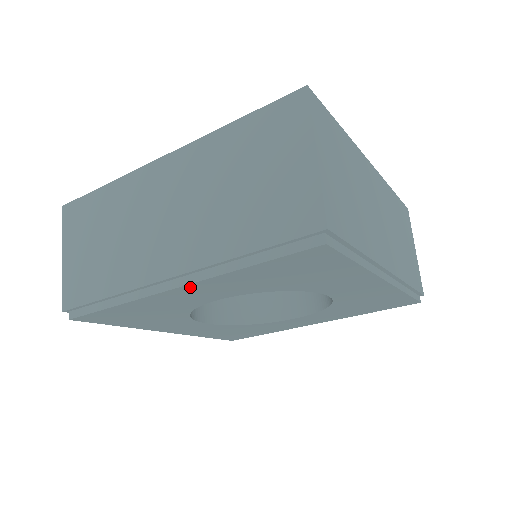
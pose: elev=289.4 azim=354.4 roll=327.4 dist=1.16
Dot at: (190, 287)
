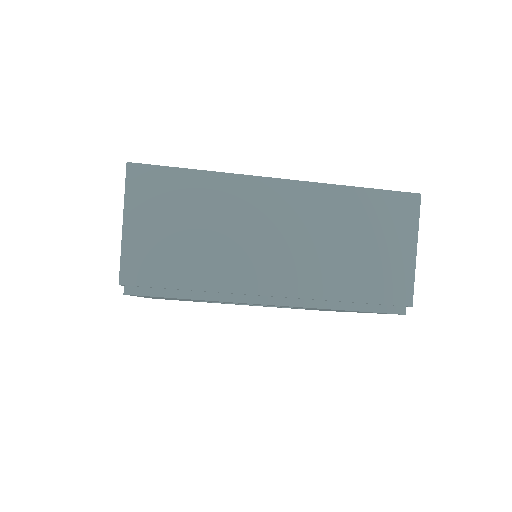
Dot at: (147, 297)
